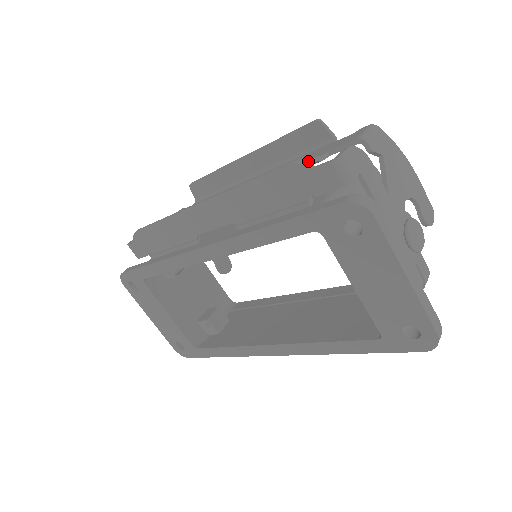
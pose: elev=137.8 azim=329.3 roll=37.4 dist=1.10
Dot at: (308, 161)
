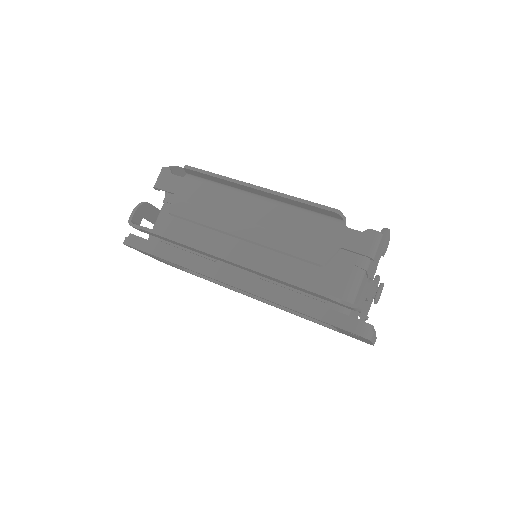
Dot at: (328, 262)
